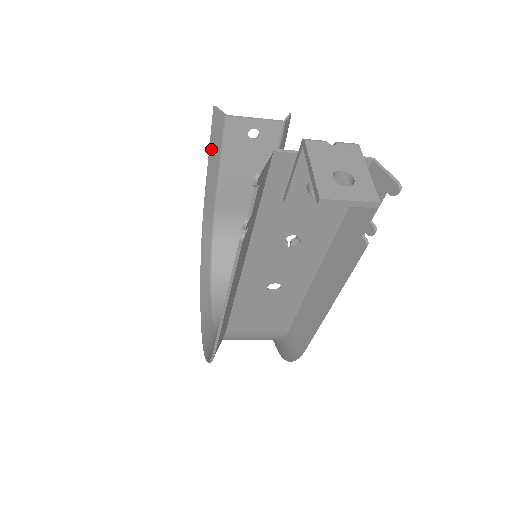
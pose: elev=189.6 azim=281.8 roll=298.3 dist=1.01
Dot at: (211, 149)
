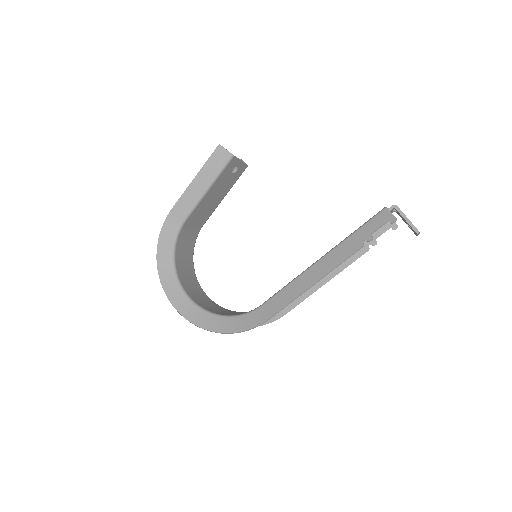
Dot at: (202, 173)
